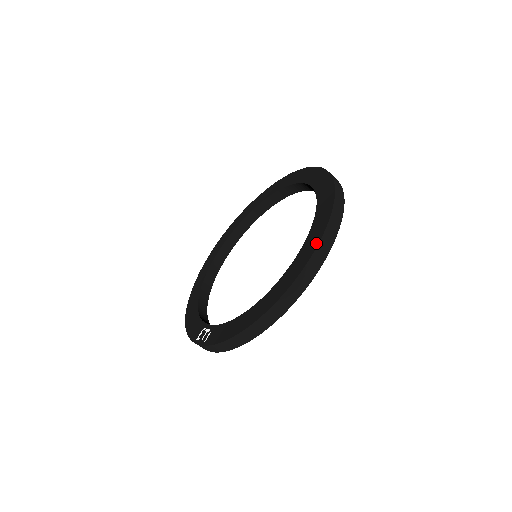
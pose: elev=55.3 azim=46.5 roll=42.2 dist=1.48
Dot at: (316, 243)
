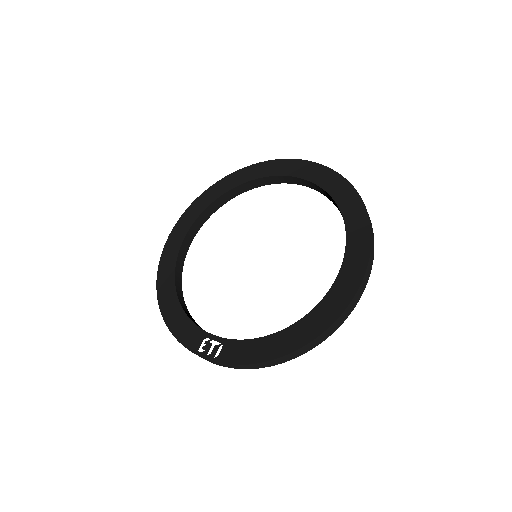
Dot at: (361, 273)
